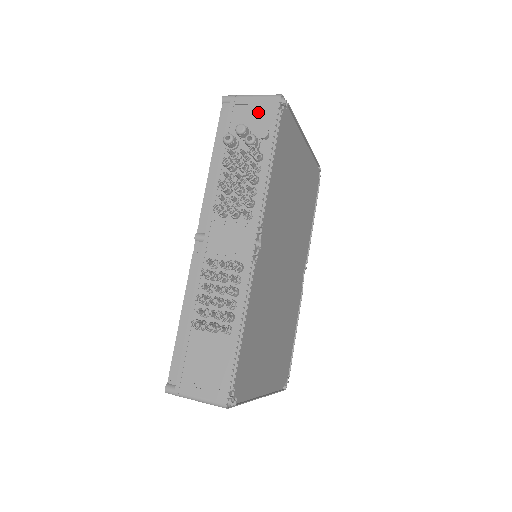
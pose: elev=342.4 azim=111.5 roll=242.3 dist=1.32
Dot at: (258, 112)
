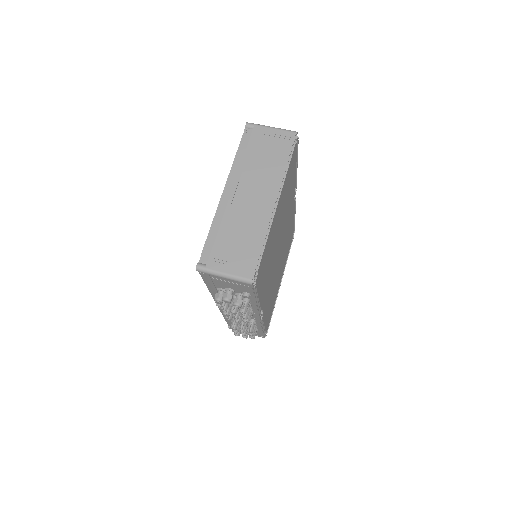
Dot at: (235, 285)
